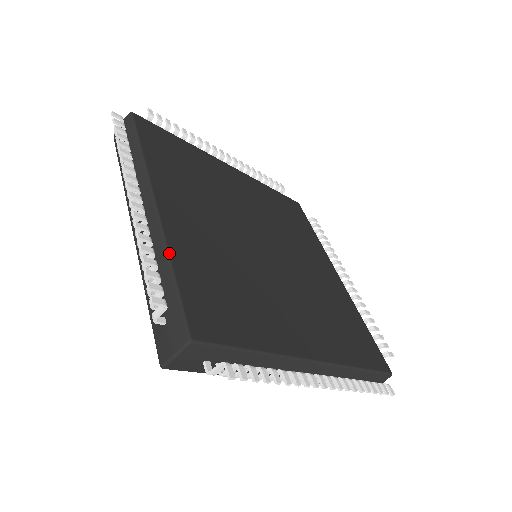
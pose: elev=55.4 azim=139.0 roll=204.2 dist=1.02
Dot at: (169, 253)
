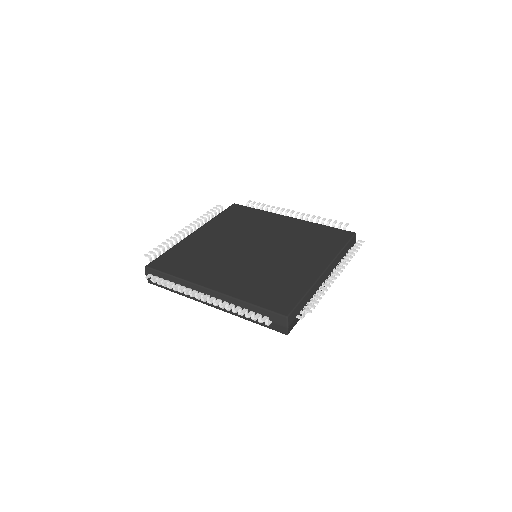
Dot at: (242, 300)
